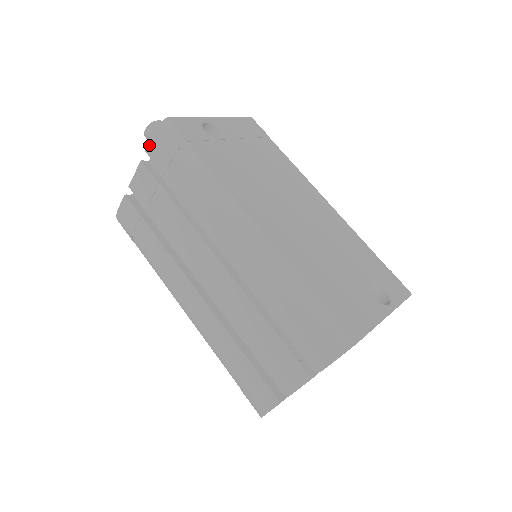
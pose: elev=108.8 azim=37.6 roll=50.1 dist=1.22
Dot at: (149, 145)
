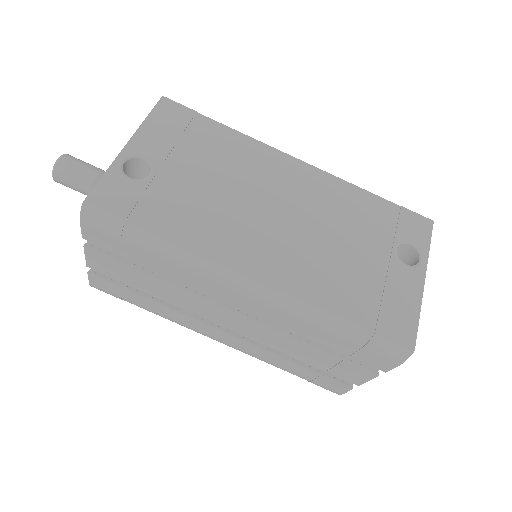
Dot at: (83, 233)
